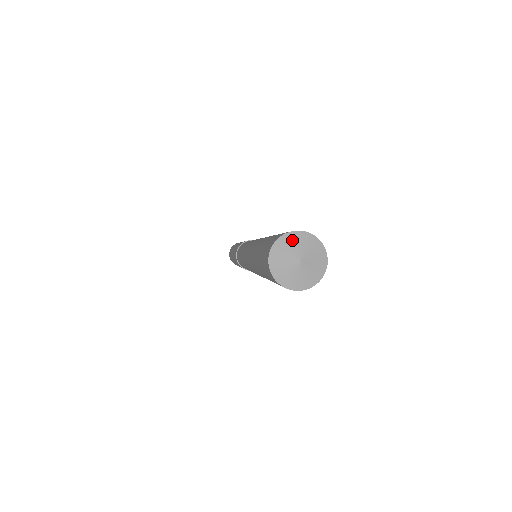
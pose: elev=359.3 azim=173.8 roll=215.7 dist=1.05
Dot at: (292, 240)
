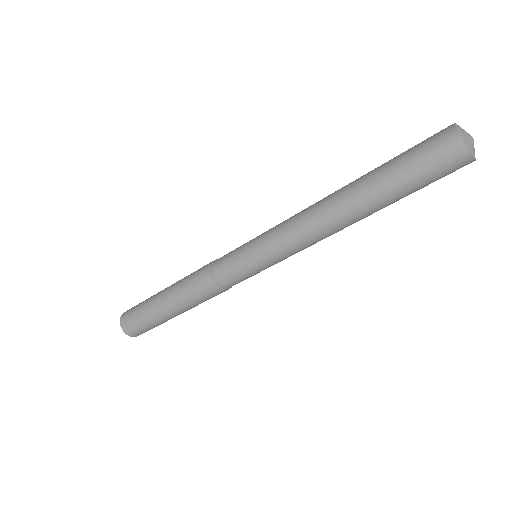
Dot at: (461, 128)
